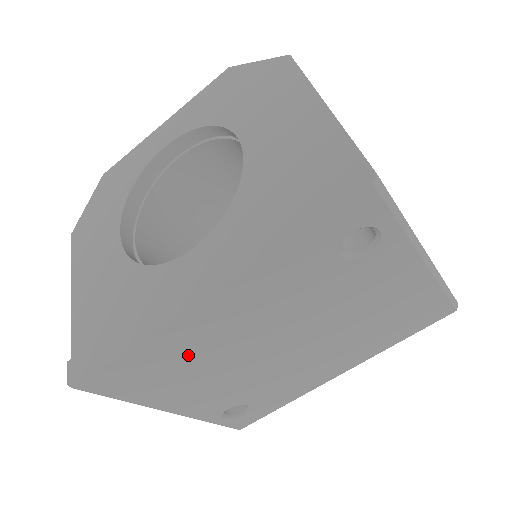
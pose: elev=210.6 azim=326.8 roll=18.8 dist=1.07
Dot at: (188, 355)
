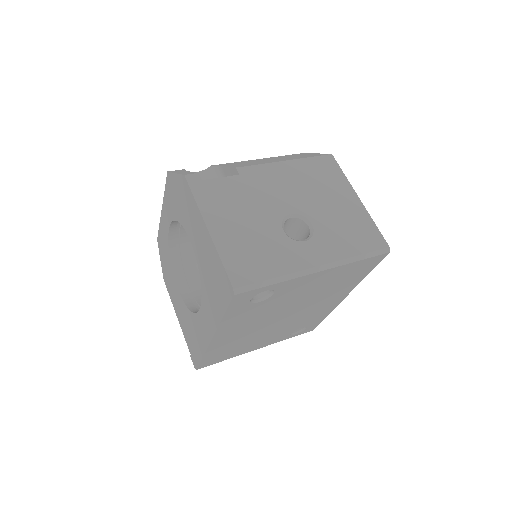
Dot at: (234, 344)
